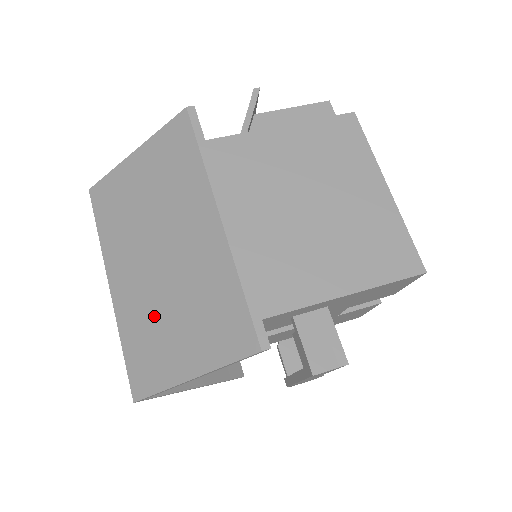
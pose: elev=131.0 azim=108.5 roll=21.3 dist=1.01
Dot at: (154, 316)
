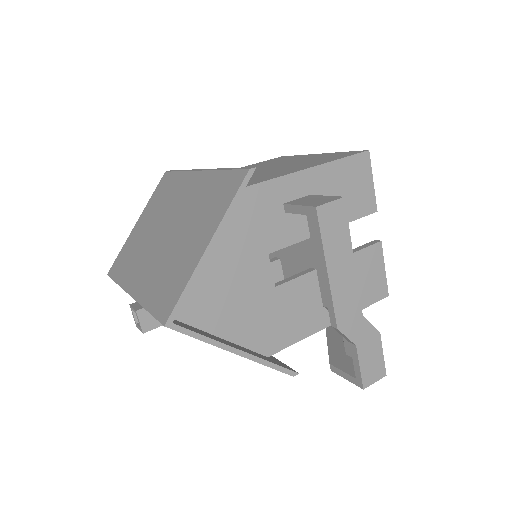
Dot at: (168, 259)
